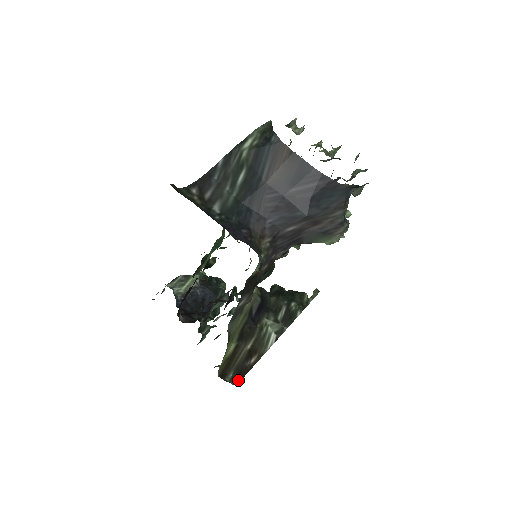
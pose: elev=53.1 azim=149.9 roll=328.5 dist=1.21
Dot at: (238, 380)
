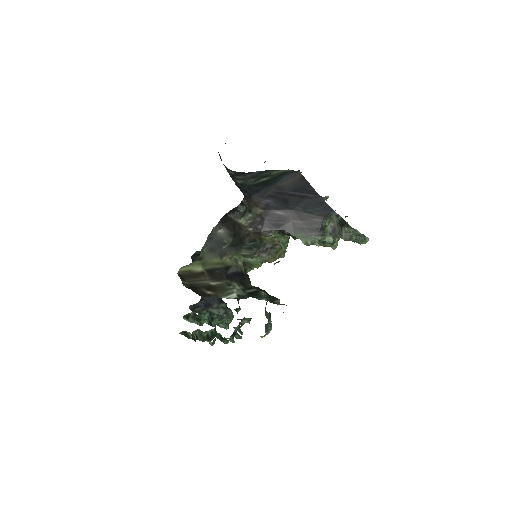
Dot at: (189, 288)
